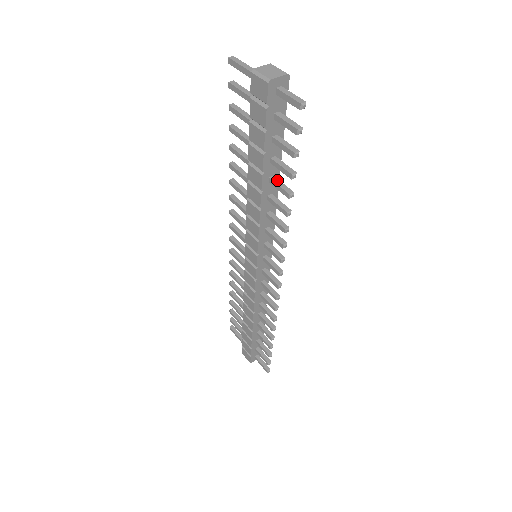
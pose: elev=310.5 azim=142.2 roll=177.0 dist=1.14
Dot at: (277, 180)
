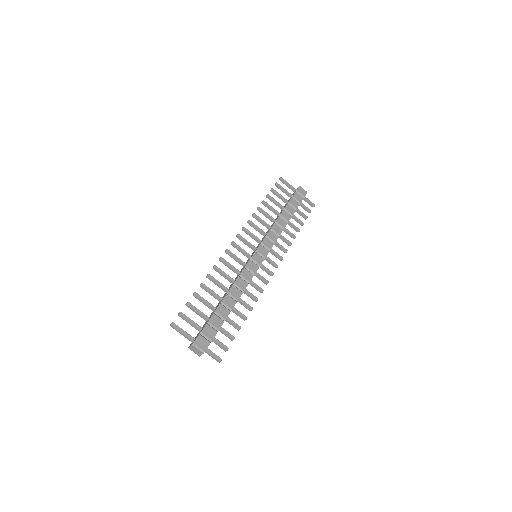
Dot at: (235, 312)
